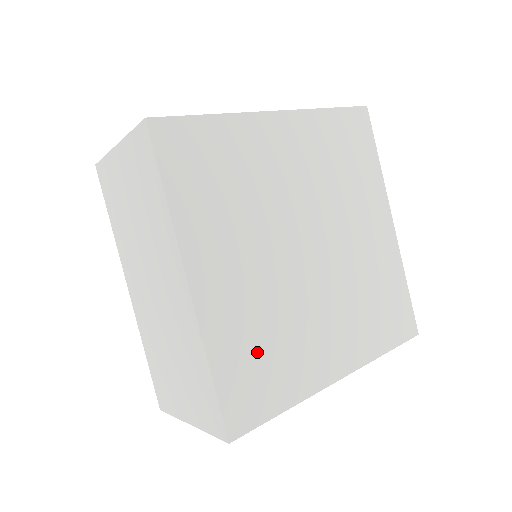
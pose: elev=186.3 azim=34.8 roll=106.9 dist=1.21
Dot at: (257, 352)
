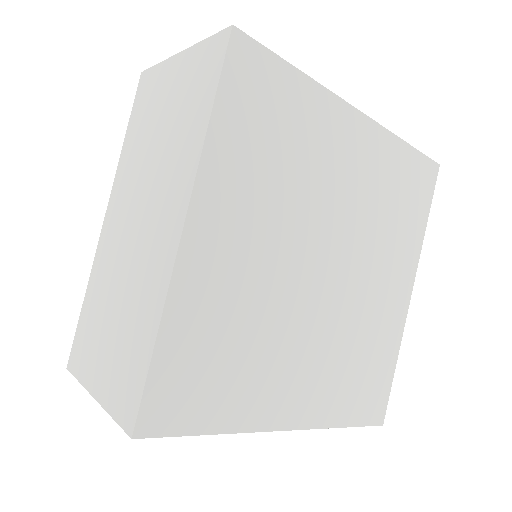
Dot at: (217, 348)
